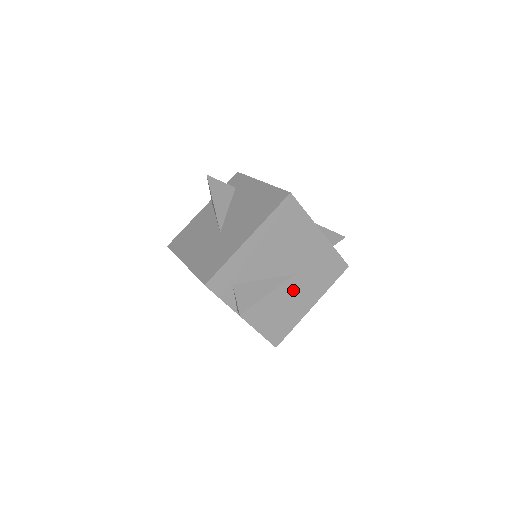
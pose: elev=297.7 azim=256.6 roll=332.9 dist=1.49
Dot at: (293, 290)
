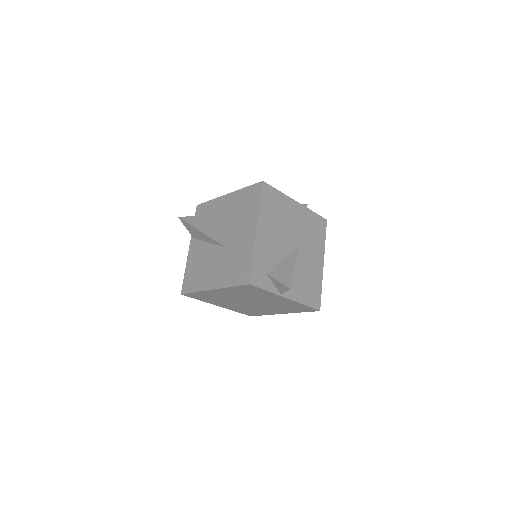
Dot at: (305, 257)
